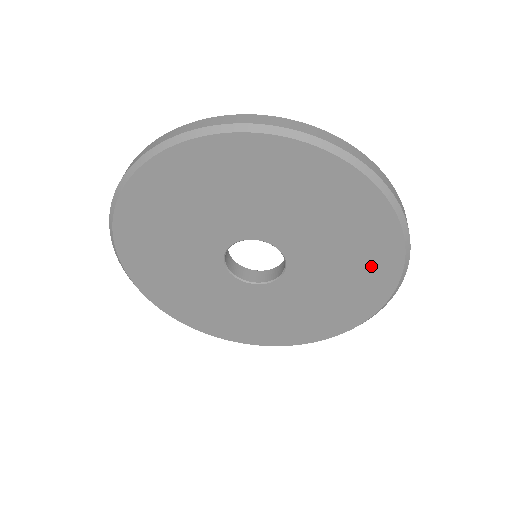
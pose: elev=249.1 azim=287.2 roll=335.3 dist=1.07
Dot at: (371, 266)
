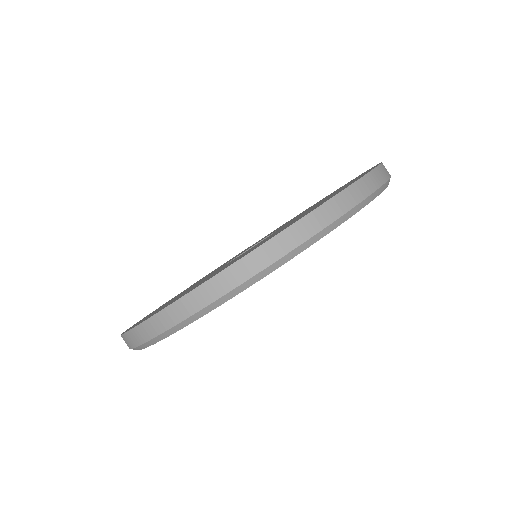
Dot at: occluded
